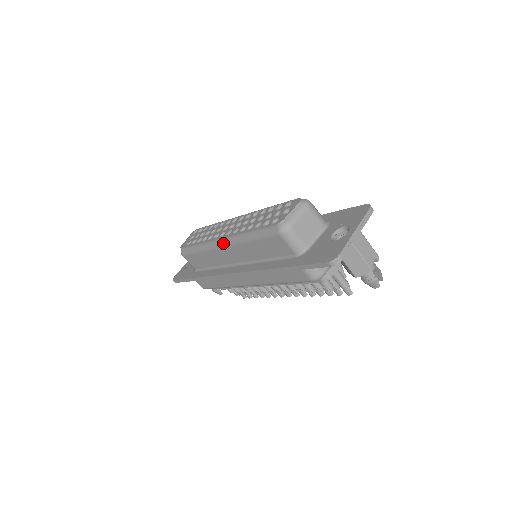
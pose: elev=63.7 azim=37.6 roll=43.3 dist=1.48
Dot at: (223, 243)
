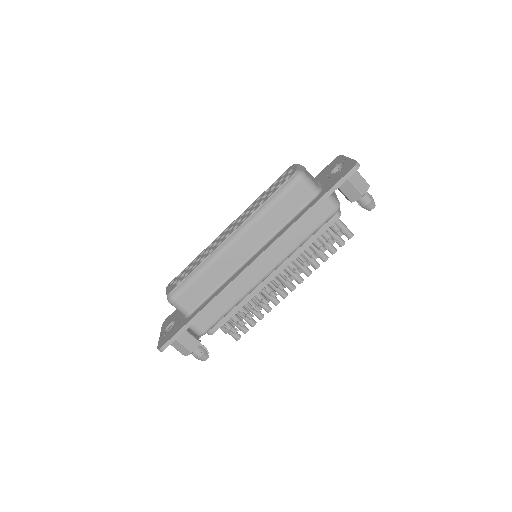
Dot at: (235, 237)
